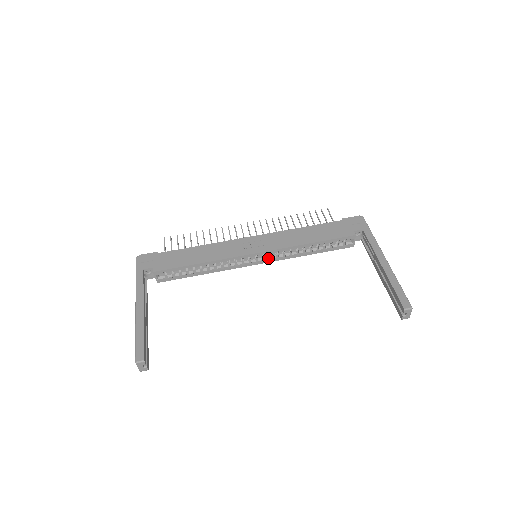
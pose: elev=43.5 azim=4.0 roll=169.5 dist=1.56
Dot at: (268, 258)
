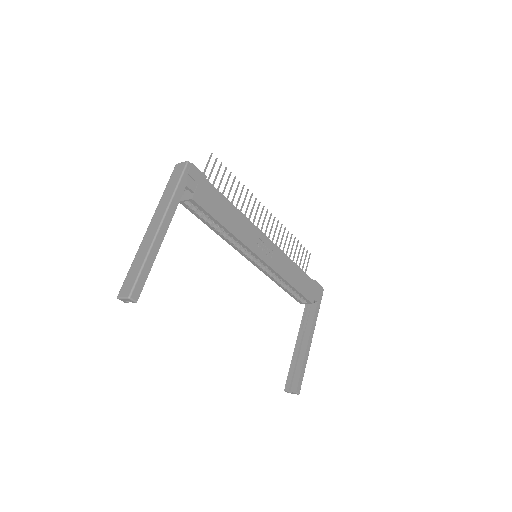
Dot at: (260, 265)
